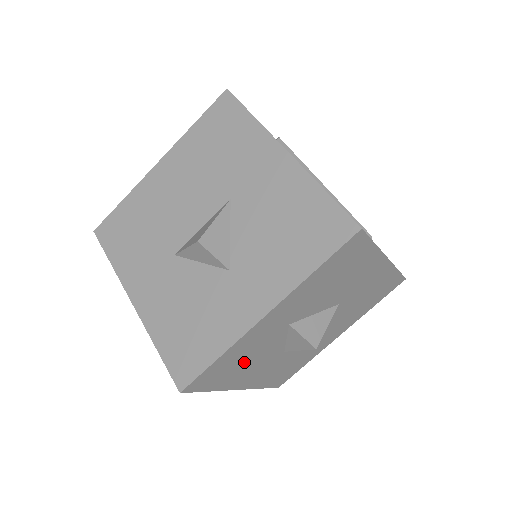
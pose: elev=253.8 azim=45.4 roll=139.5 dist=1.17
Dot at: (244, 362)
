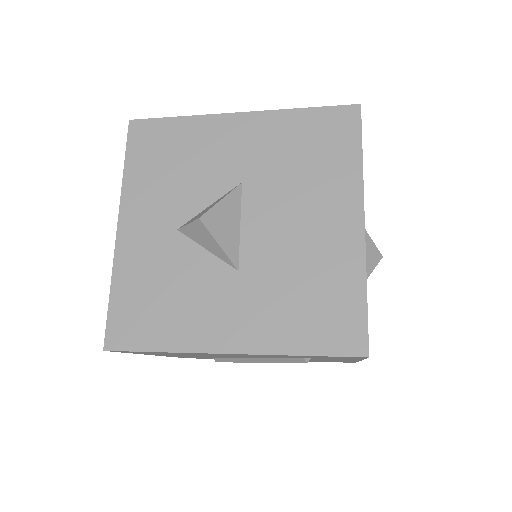
Dot at: (168, 296)
